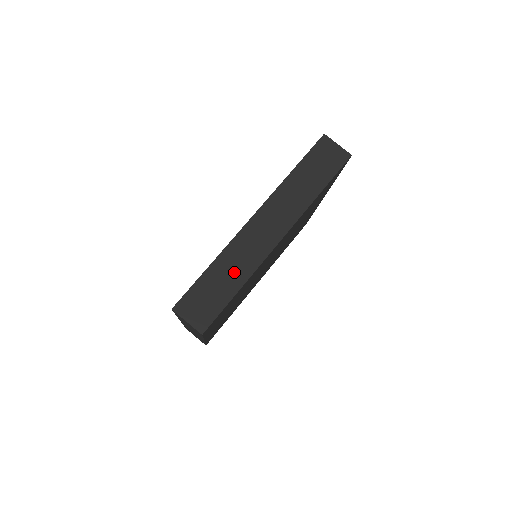
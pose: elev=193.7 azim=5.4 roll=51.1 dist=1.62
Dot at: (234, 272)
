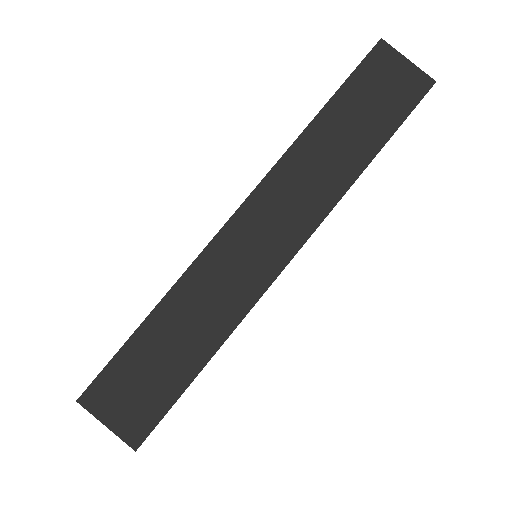
Dot at: (198, 325)
